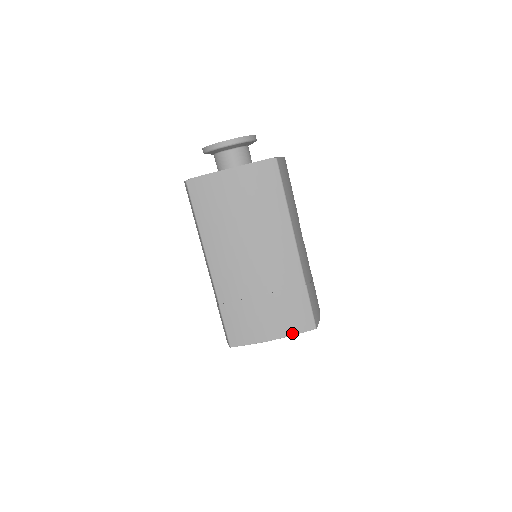
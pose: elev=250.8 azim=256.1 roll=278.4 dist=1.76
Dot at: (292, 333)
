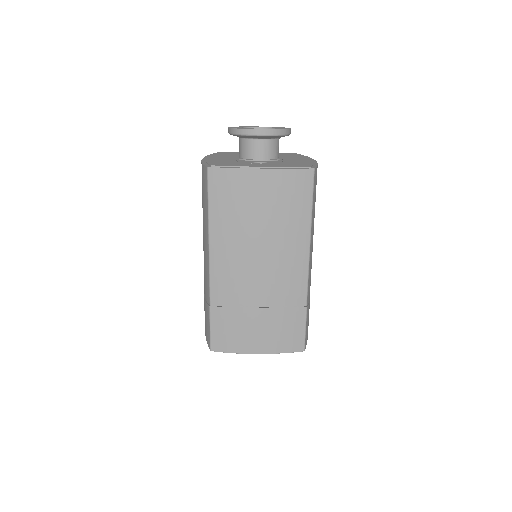
Dot at: (279, 351)
